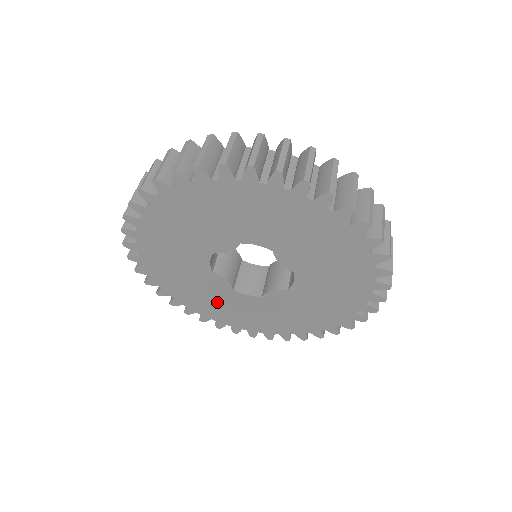
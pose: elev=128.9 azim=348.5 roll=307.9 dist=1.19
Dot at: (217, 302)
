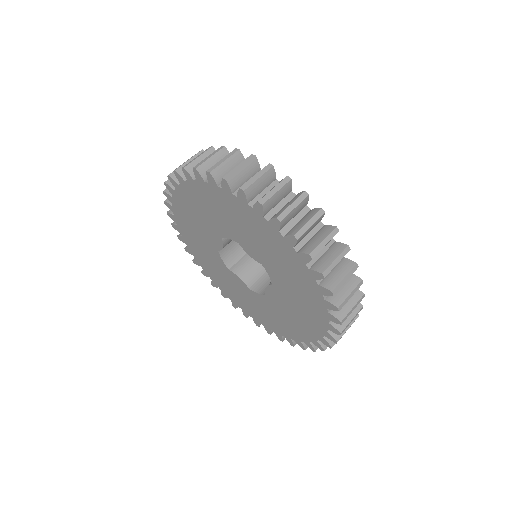
Dot at: (251, 303)
